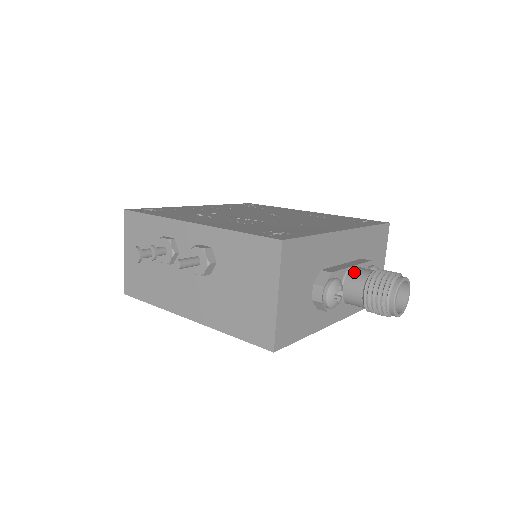
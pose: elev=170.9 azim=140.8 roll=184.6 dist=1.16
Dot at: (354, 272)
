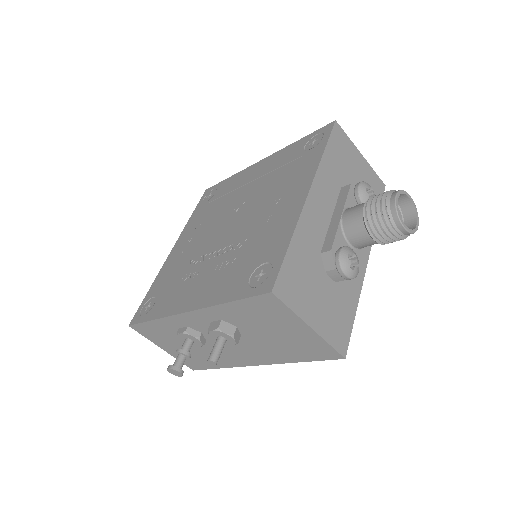
Dot at: (348, 223)
